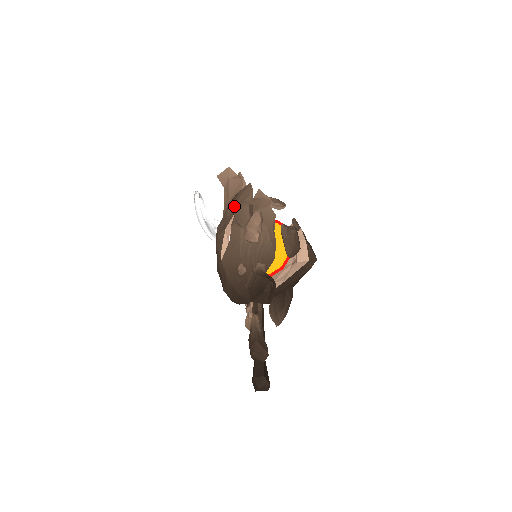
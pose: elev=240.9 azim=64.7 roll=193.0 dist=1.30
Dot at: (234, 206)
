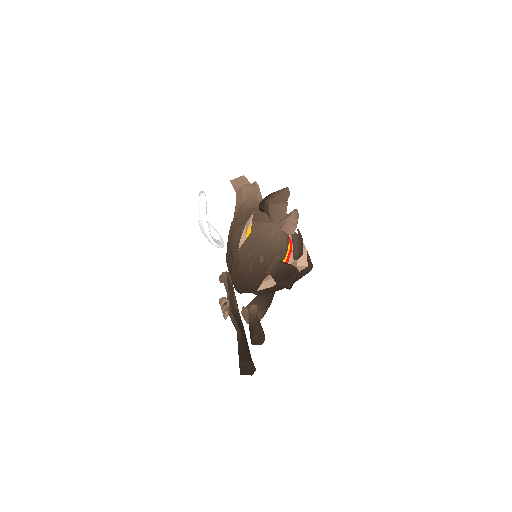
Dot at: (271, 203)
